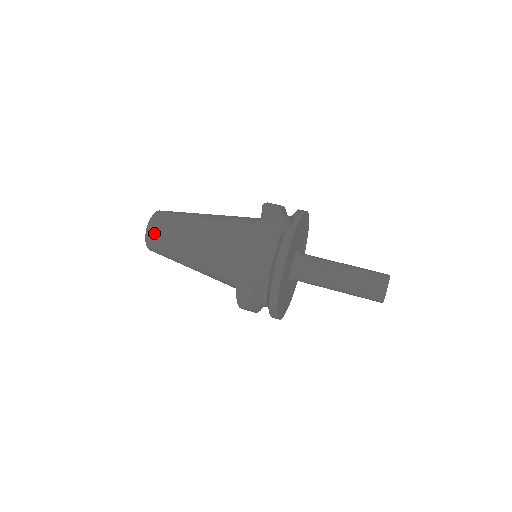
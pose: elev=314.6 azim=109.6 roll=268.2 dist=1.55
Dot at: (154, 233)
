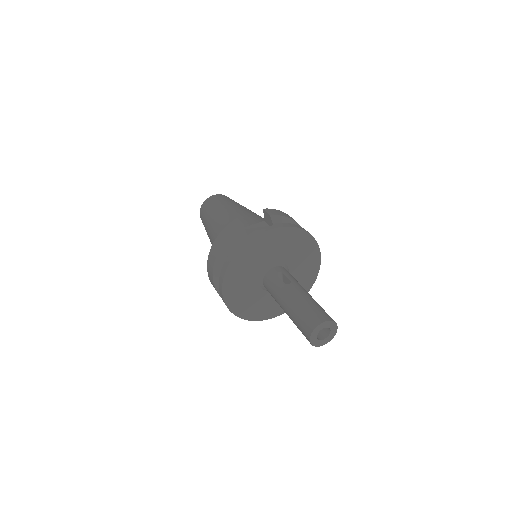
Dot at: (203, 208)
